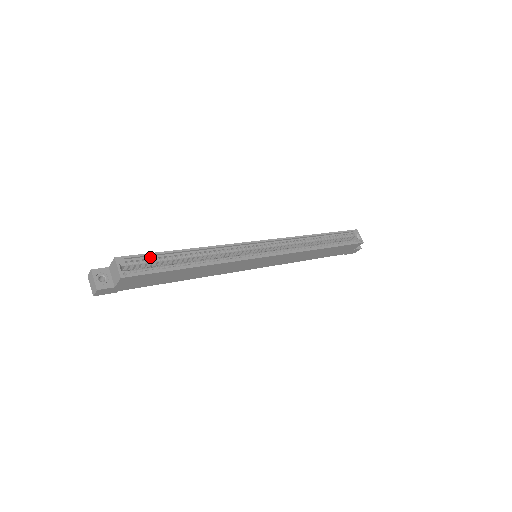
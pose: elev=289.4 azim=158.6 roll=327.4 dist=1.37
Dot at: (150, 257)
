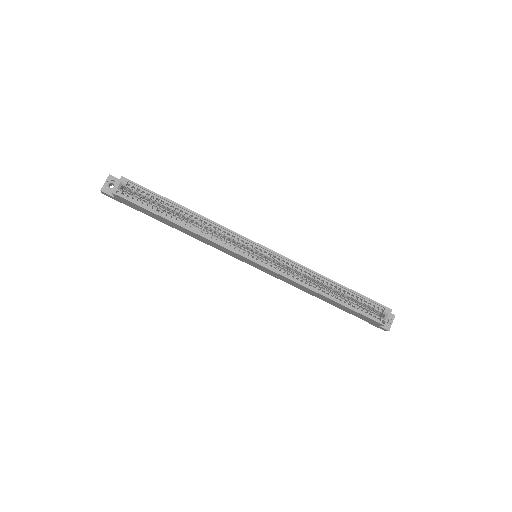
Dot at: (150, 193)
